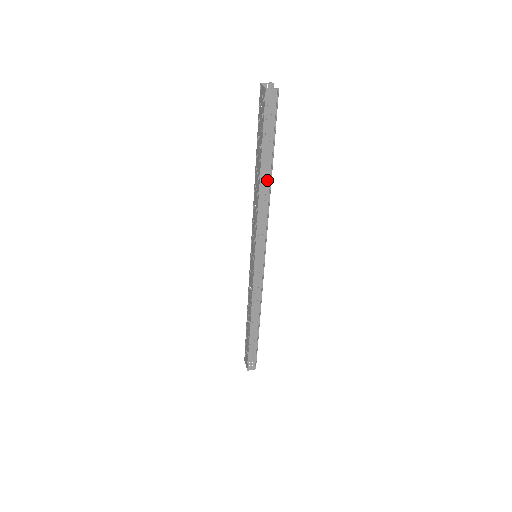
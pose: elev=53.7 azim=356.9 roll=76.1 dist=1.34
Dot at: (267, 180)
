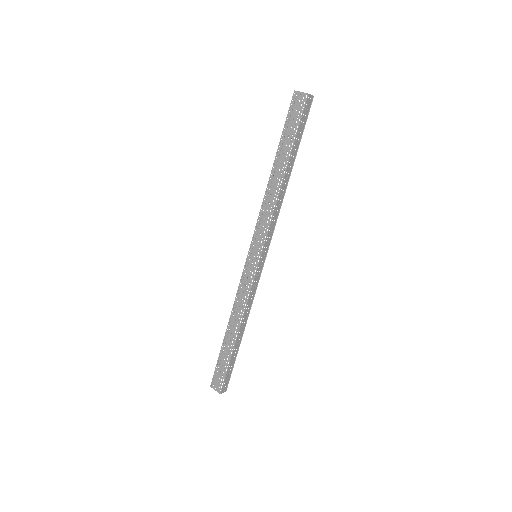
Dot at: (288, 176)
